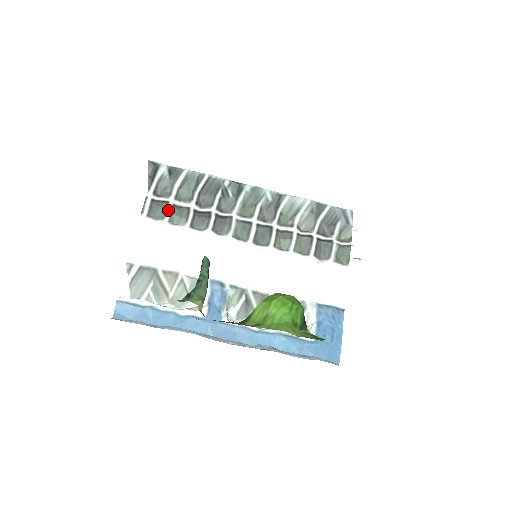
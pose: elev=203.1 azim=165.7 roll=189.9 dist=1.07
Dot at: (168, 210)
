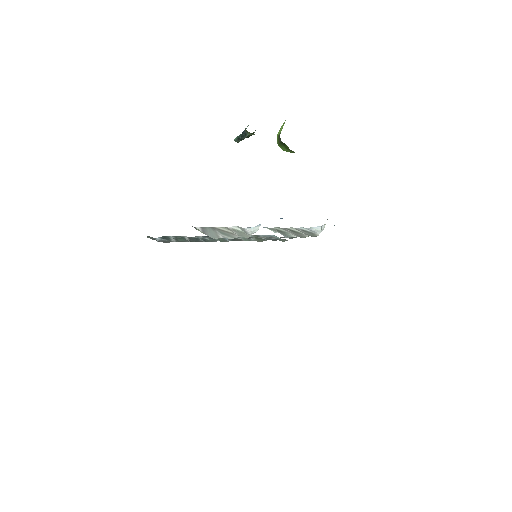
Dot at: occluded
